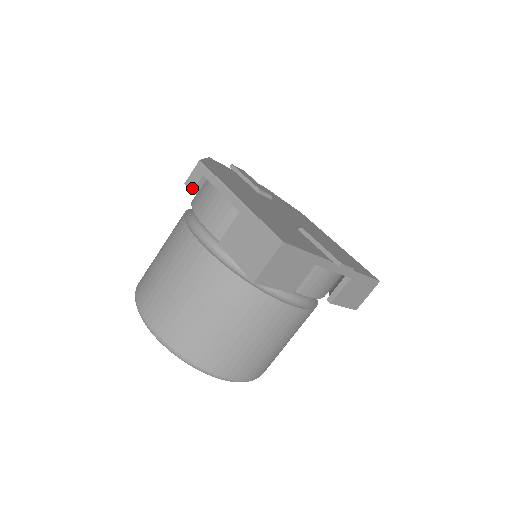
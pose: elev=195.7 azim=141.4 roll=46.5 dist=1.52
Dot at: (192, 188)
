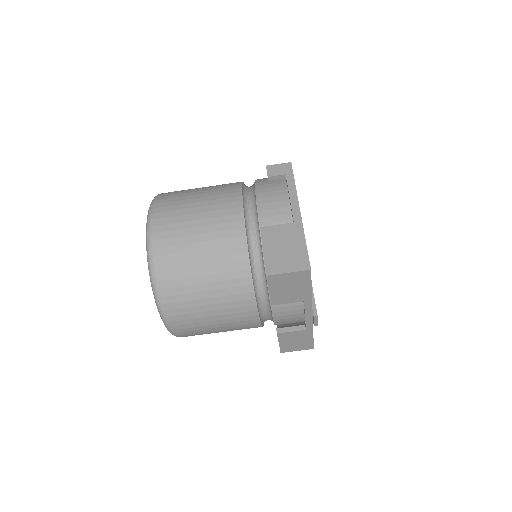
Dot at: (270, 174)
